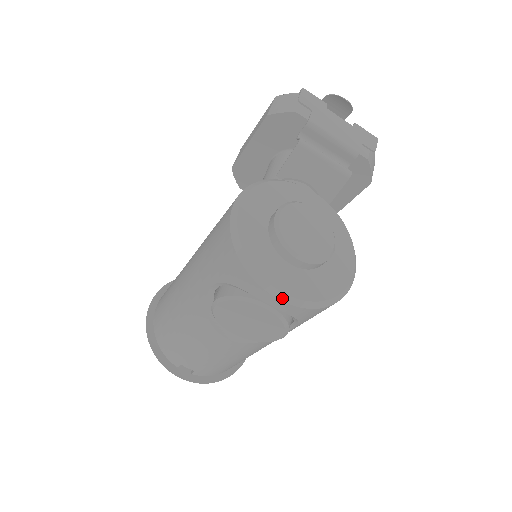
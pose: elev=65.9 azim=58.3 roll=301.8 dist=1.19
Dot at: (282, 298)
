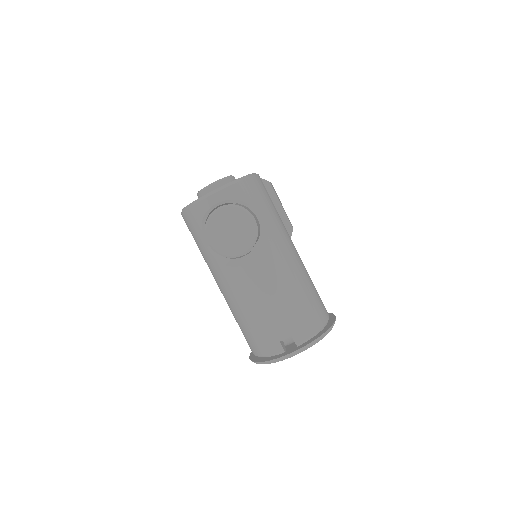
Dot at: (213, 193)
